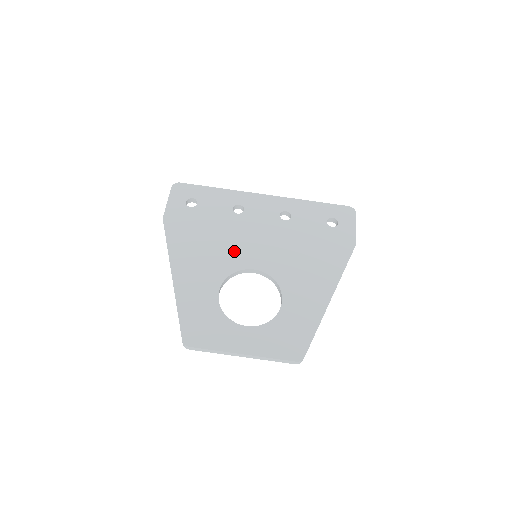
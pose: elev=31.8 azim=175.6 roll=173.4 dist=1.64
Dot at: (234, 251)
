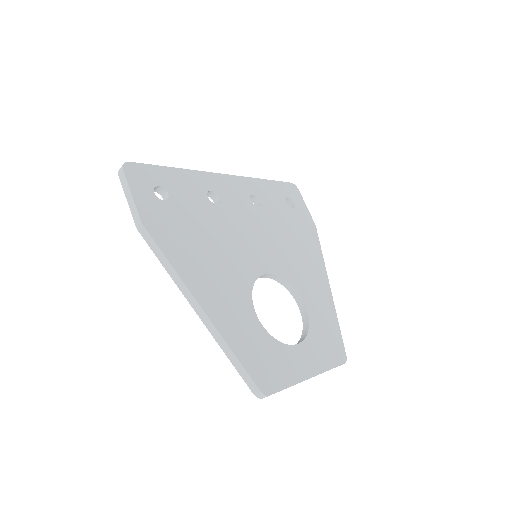
Dot at: (240, 255)
